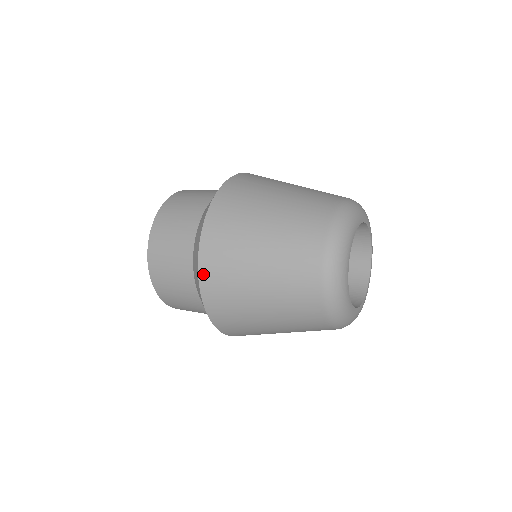
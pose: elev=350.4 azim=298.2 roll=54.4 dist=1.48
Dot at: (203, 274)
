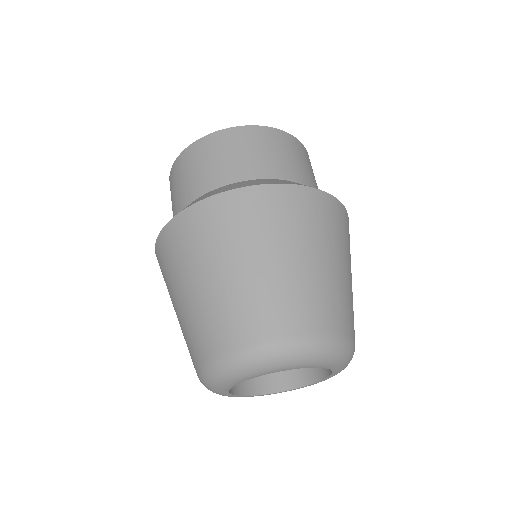
Dot at: (157, 255)
